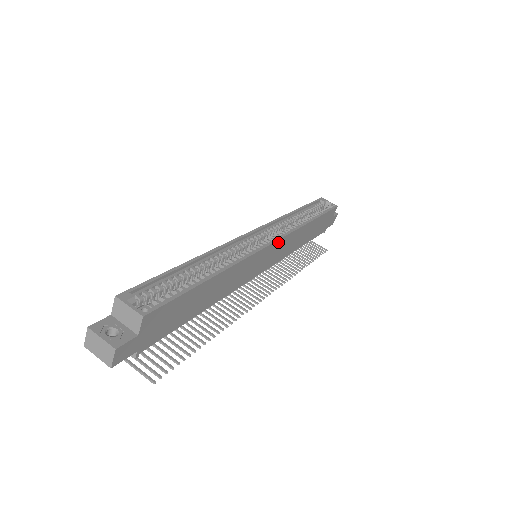
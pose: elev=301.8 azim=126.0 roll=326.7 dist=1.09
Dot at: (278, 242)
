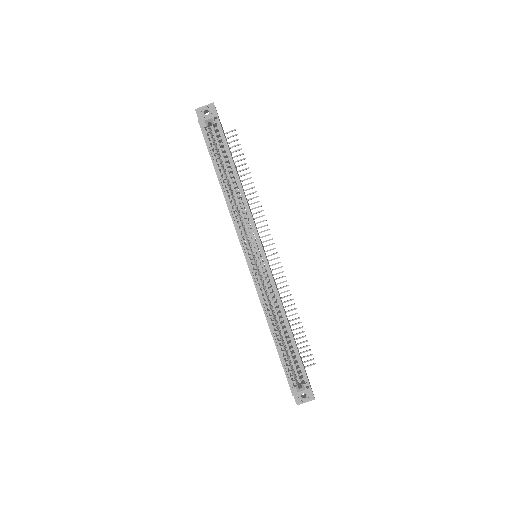
Dot at: (261, 245)
